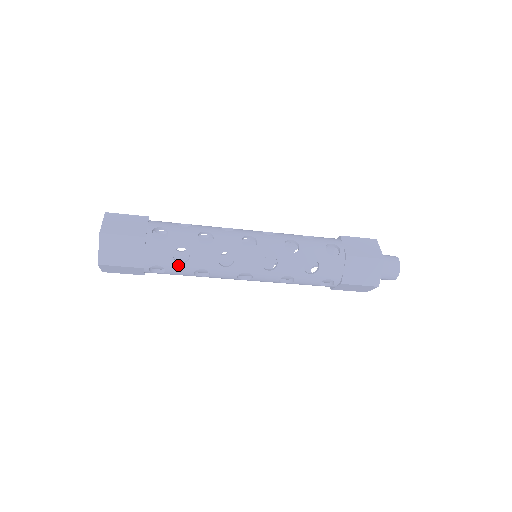
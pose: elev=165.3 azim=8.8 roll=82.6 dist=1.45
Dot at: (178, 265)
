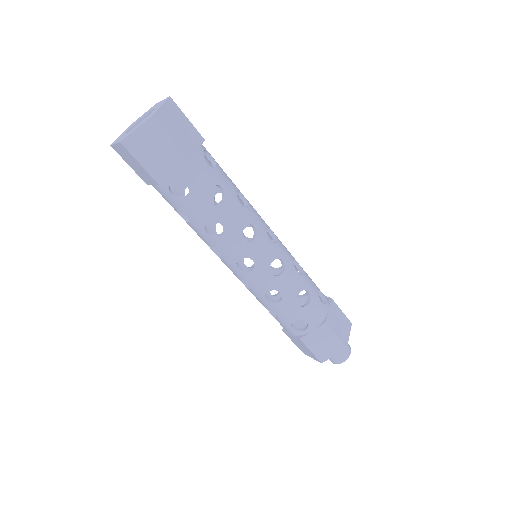
Dot at: (177, 212)
